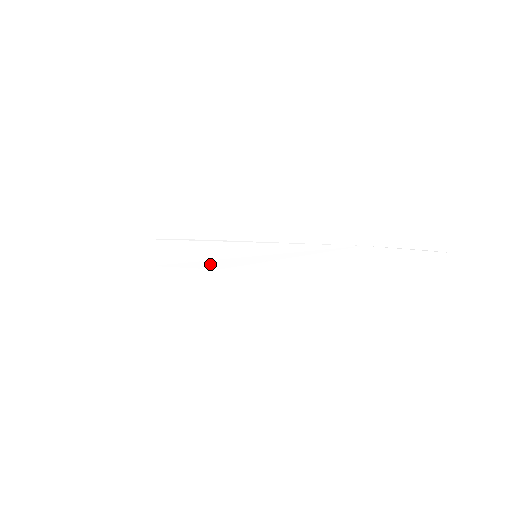
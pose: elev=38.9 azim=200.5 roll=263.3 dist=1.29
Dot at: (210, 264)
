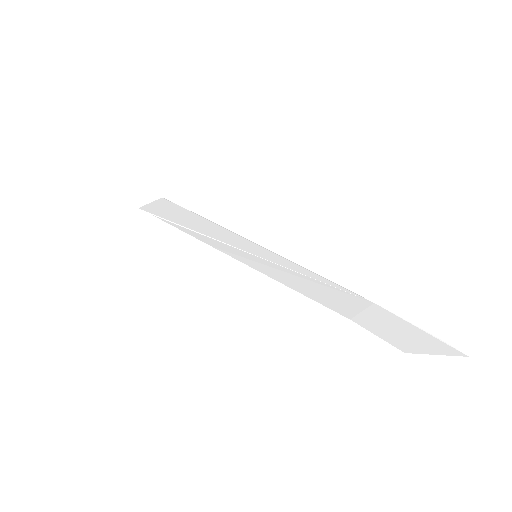
Dot at: (206, 239)
